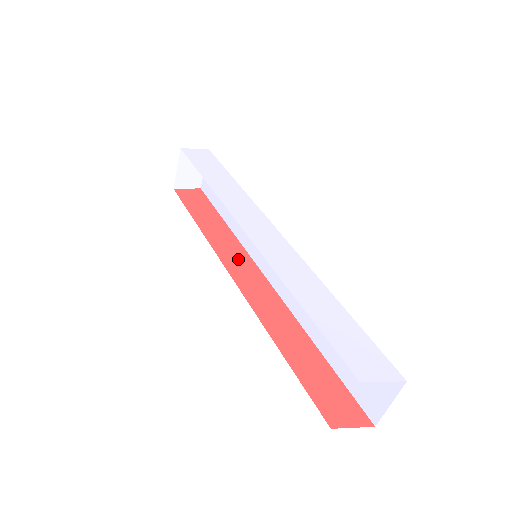
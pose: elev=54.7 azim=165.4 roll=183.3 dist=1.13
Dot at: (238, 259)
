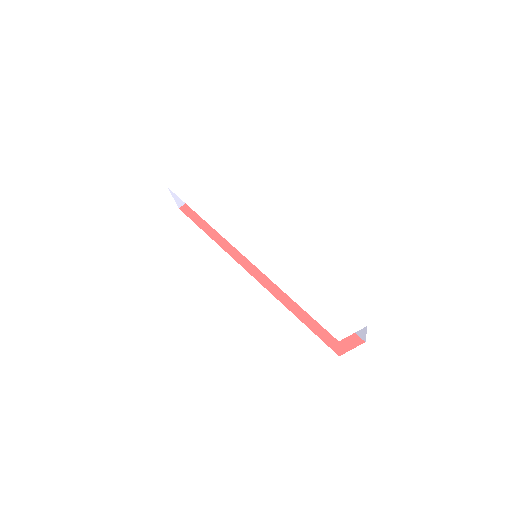
Dot at: occluded
